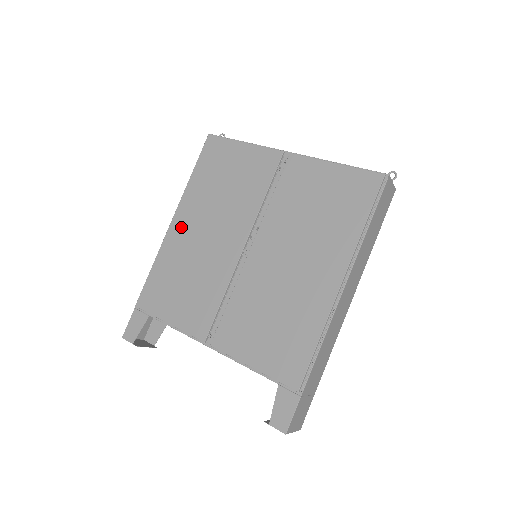
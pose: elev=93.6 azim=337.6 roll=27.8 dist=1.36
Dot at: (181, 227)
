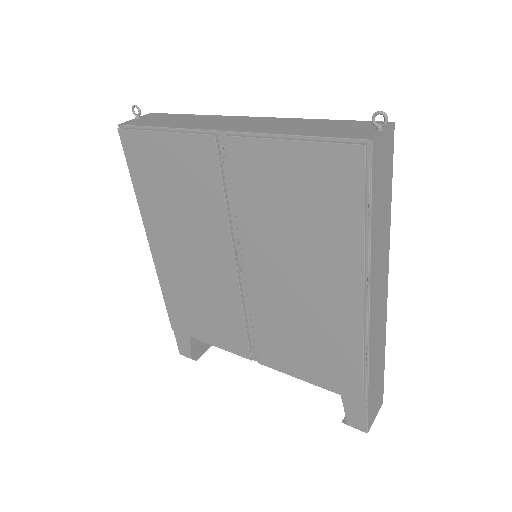
Dot at: (162, 250)
